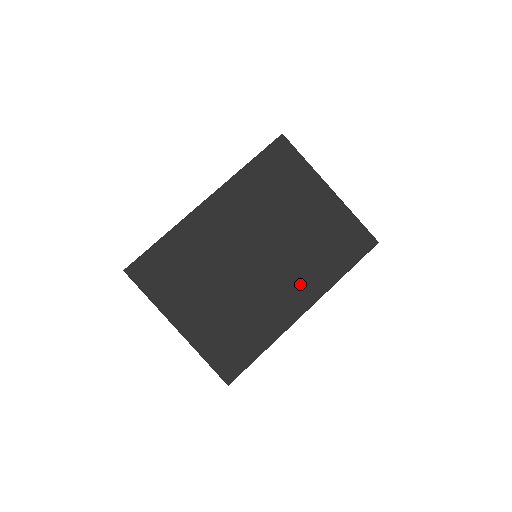
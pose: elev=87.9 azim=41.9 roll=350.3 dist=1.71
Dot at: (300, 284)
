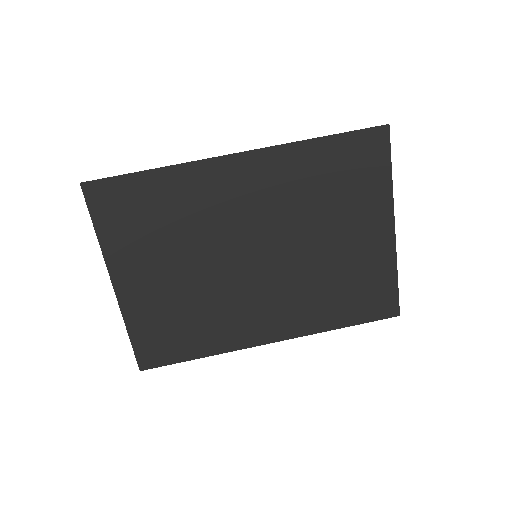
Dot at: (285, 312)
